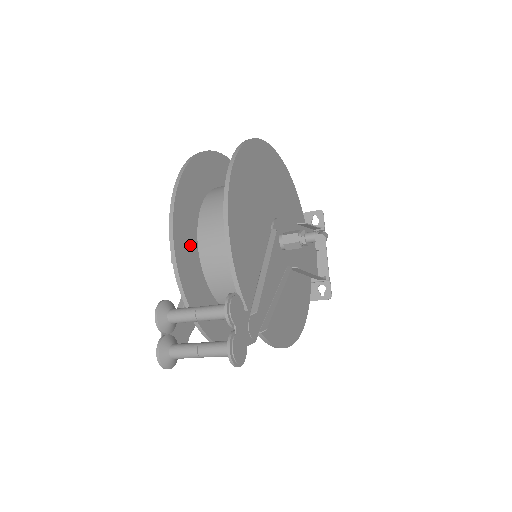
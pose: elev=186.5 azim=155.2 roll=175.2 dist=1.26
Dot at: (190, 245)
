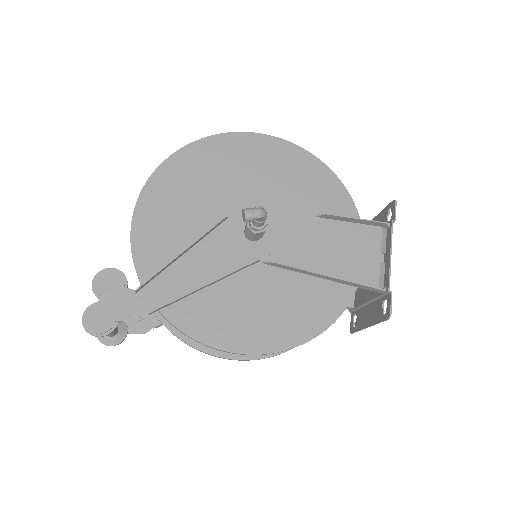
Dot at: occluded
